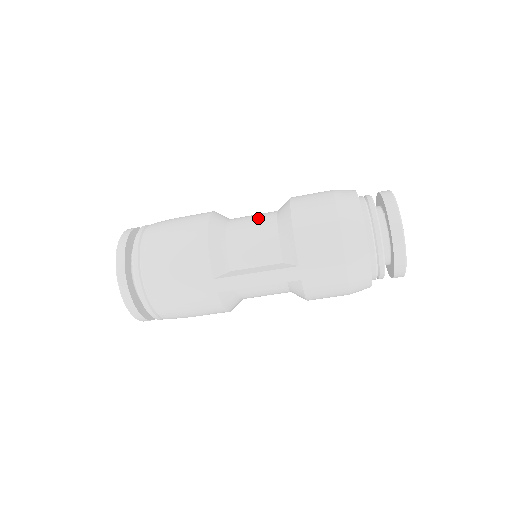
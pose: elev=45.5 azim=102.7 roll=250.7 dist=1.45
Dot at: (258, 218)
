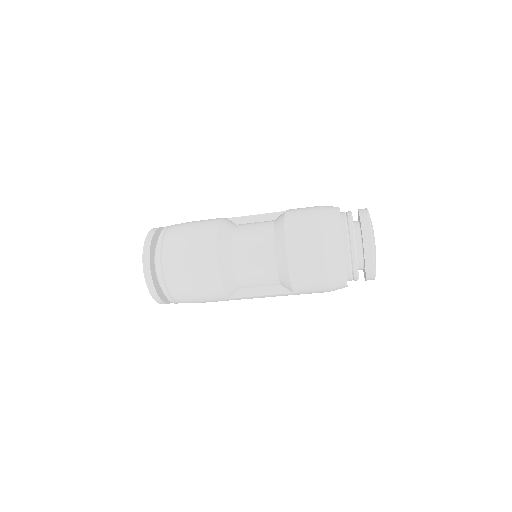
Dot at: (258, 250)
